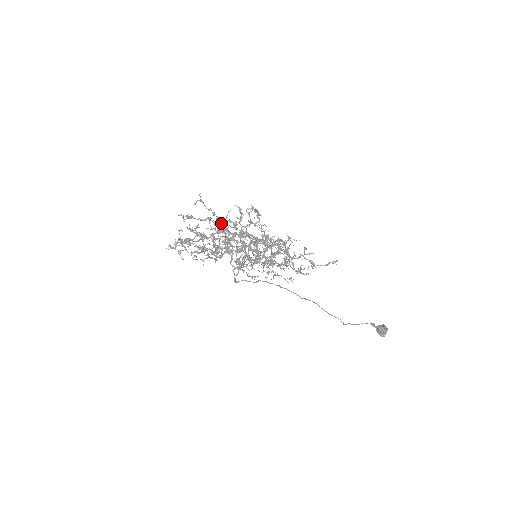
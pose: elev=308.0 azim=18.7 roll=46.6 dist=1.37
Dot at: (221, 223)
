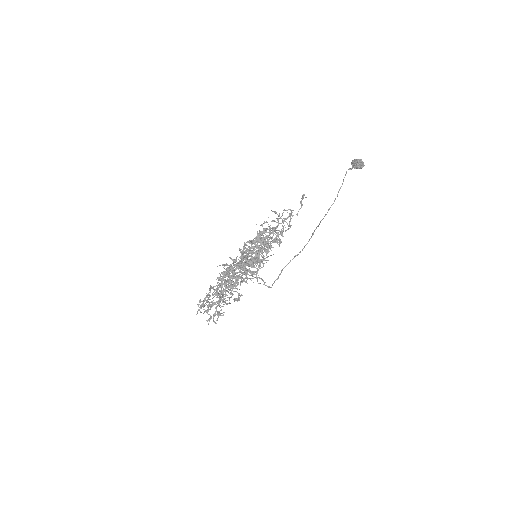
Dot at: (220, 280)
